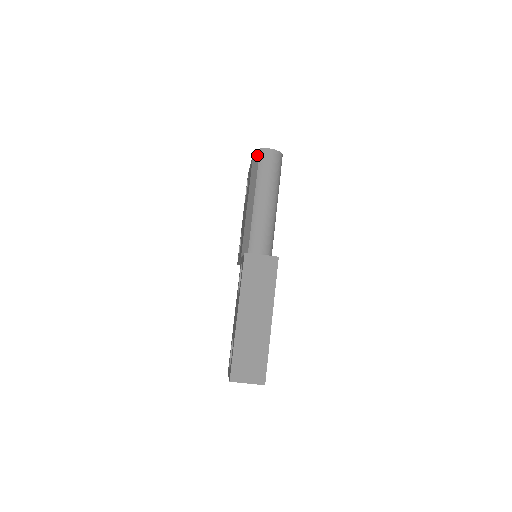
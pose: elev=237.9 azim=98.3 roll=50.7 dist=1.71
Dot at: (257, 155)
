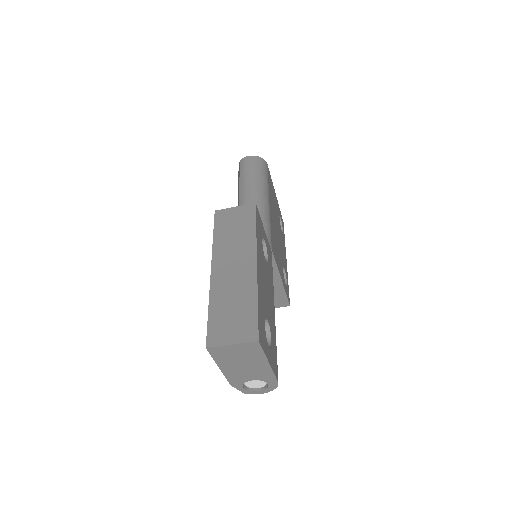
Dot at: occluded
